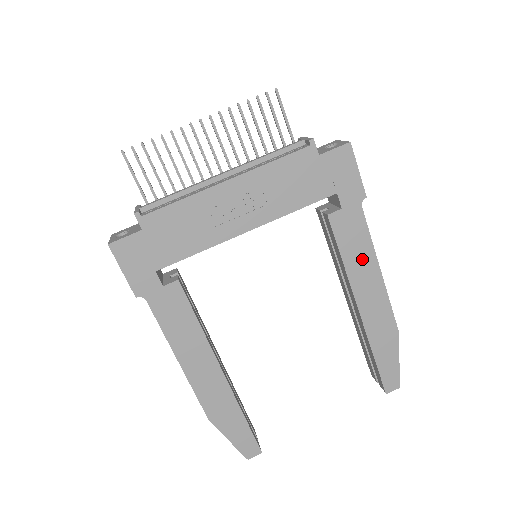
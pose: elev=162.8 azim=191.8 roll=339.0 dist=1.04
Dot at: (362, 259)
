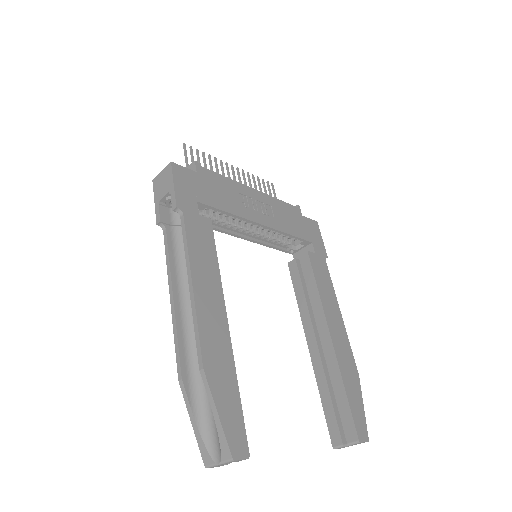
Dot at: (329, 295)
